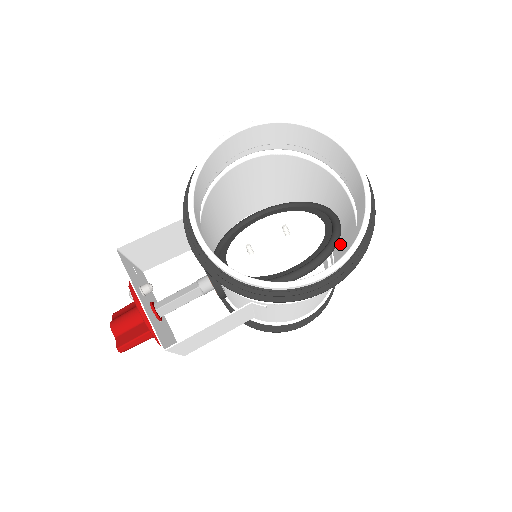
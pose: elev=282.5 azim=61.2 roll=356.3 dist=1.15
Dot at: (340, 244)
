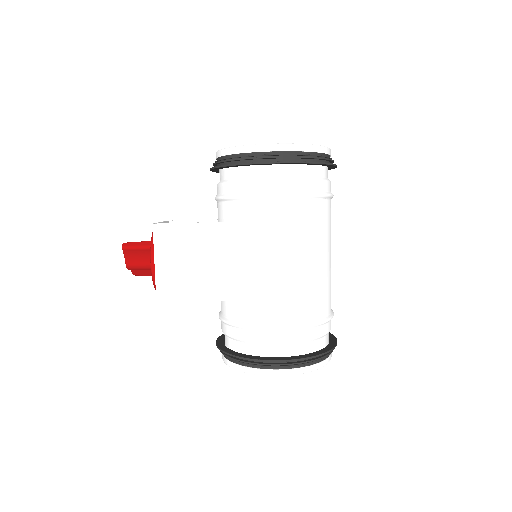
Dot at: (329, 270)
